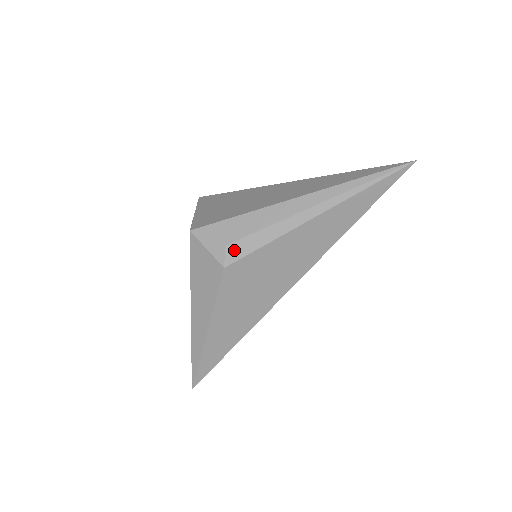
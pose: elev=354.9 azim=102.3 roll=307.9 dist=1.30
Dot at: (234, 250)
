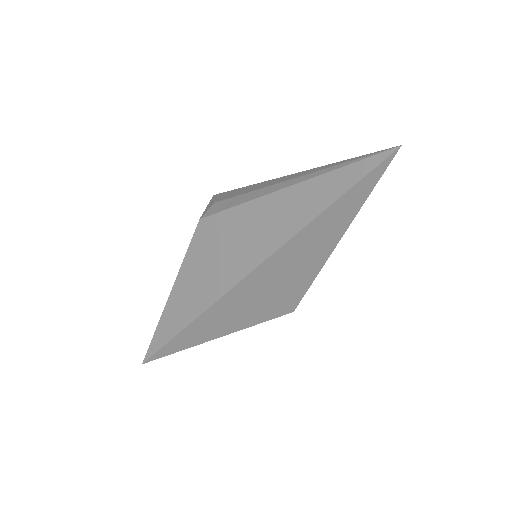
Dot at: (215, 207)
